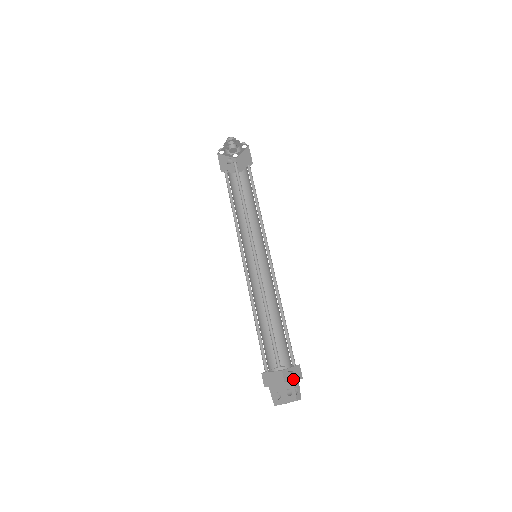
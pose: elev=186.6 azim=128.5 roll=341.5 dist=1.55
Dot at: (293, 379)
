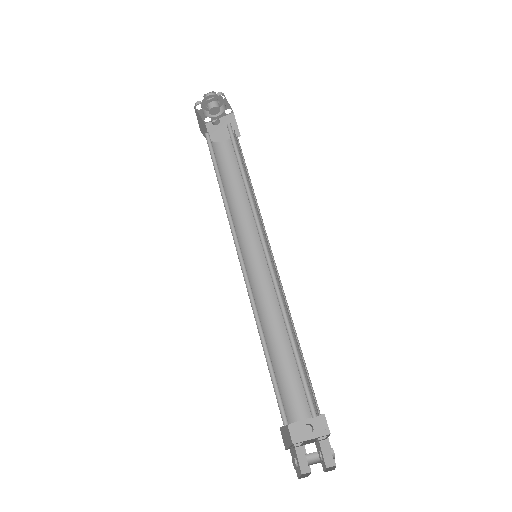
Dot at: (311, 436)
